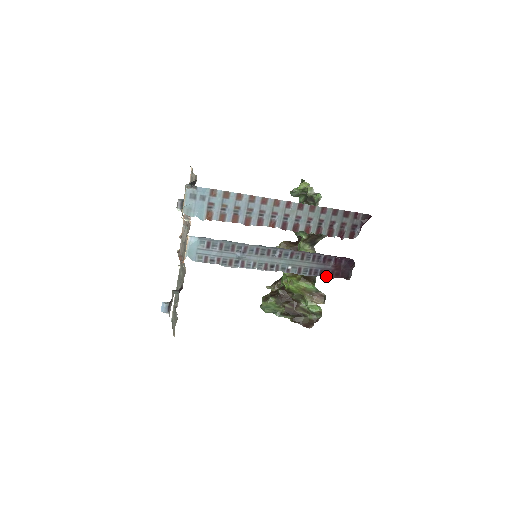
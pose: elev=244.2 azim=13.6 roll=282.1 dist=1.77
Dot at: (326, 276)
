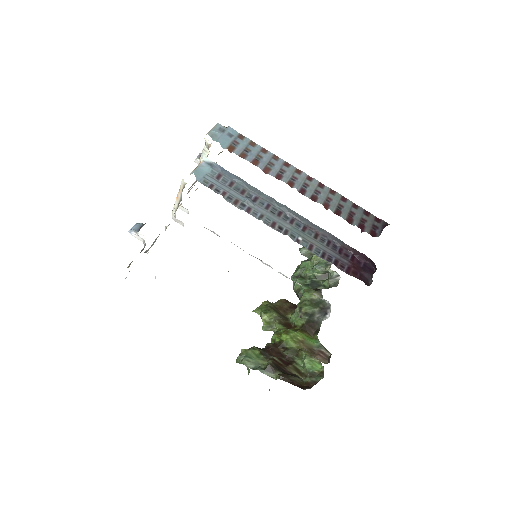
Dot at: (341, 269)
